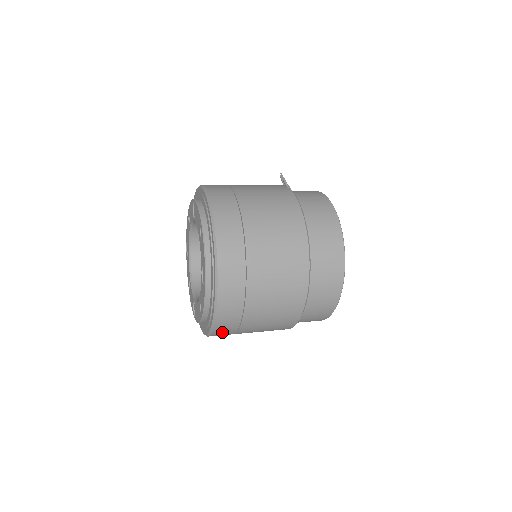
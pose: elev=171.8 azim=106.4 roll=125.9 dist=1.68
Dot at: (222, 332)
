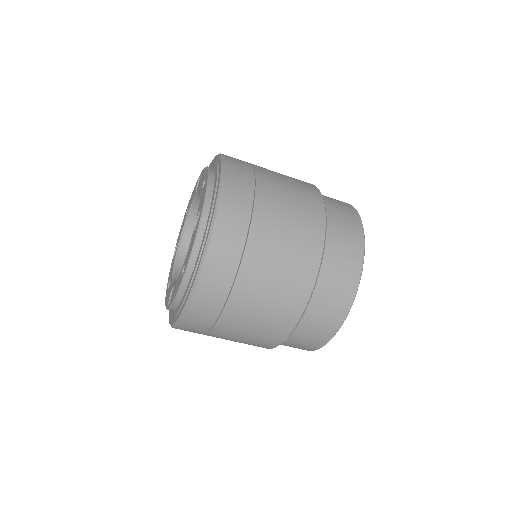
Dot at: (204, 302)
